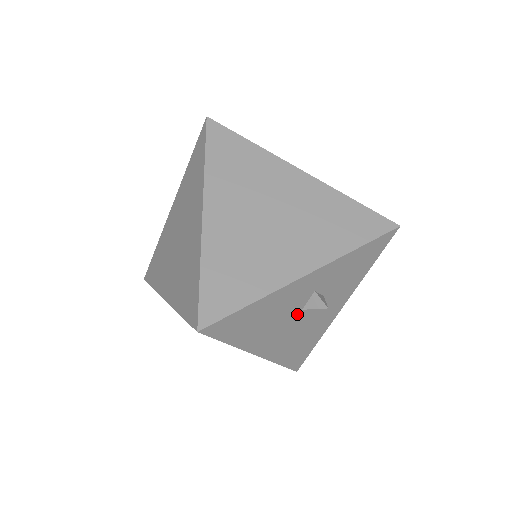
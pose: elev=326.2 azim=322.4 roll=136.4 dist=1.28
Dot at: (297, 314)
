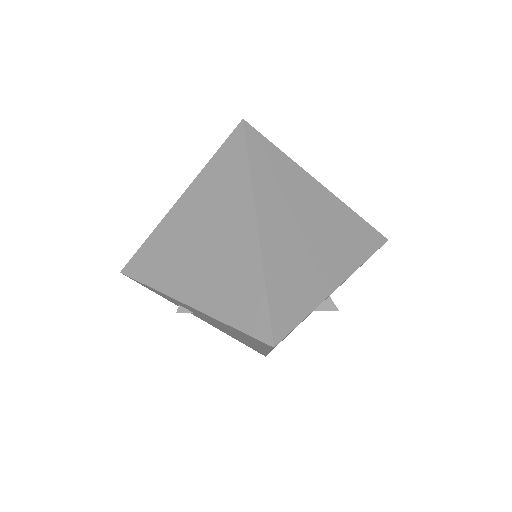
Dot at: occluded
